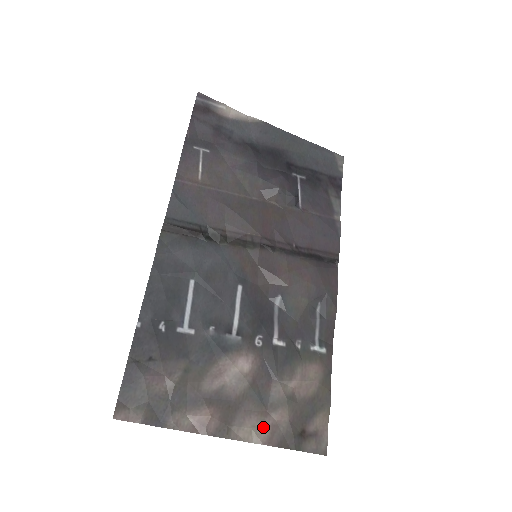
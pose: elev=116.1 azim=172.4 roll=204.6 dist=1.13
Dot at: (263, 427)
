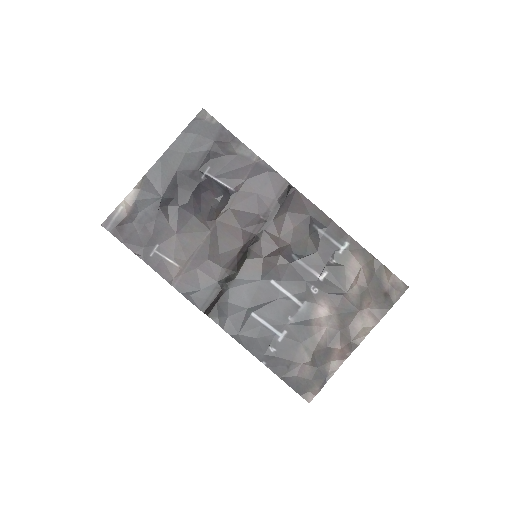
Dot at: (366, 320)
